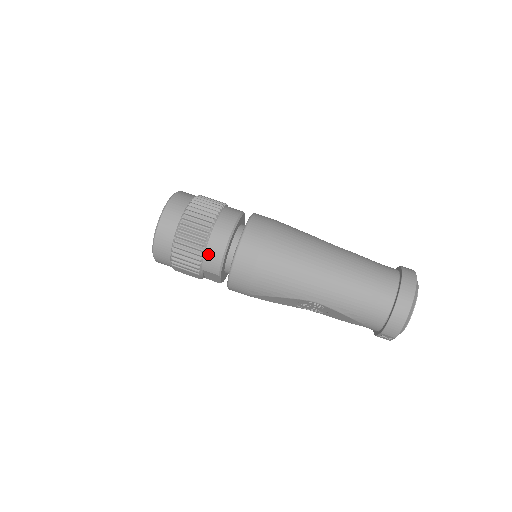
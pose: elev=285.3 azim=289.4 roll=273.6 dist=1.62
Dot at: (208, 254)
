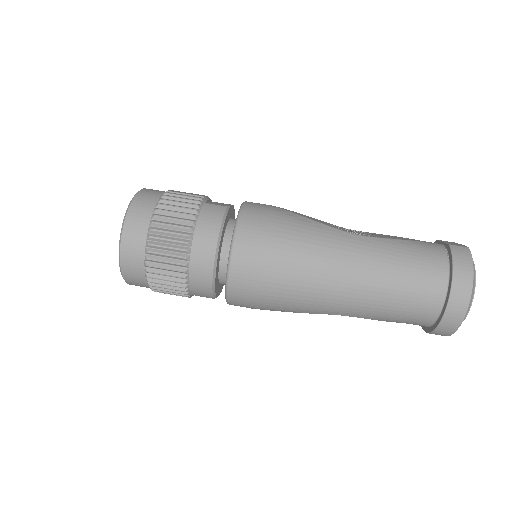
Dot at: (193, 285)
